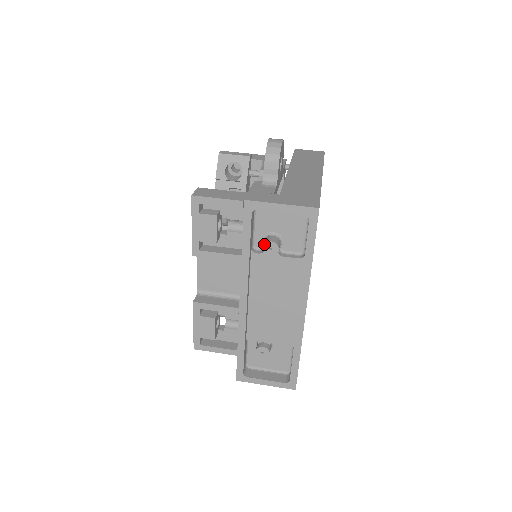
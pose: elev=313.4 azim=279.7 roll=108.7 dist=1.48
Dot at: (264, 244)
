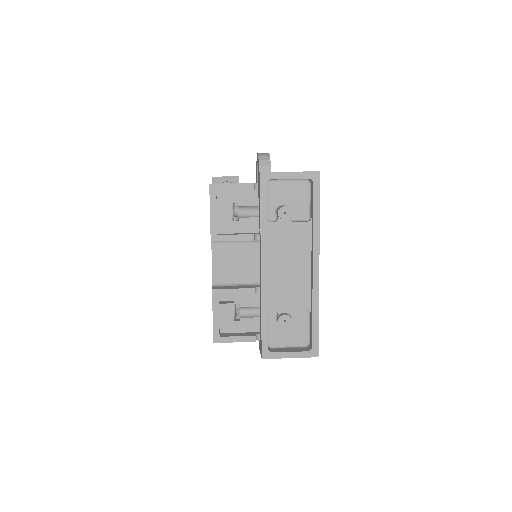
Dot at: (279, 209)
